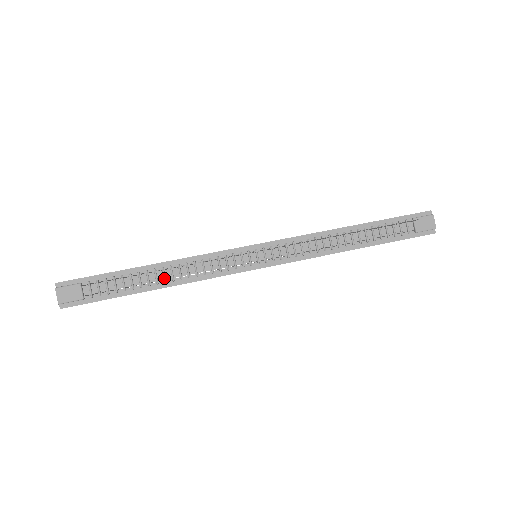
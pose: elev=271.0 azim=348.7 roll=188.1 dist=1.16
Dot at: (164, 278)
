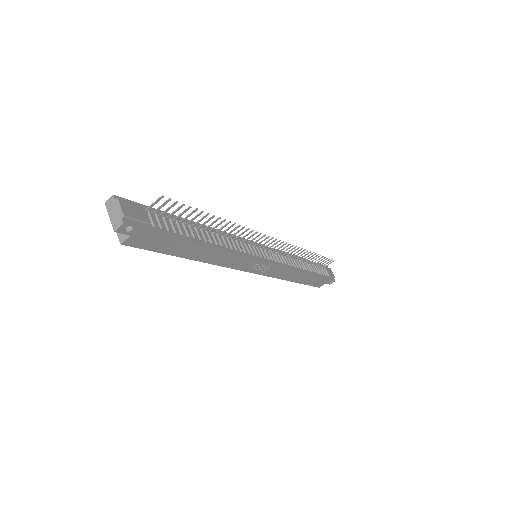
Dot at: (210, 238)
